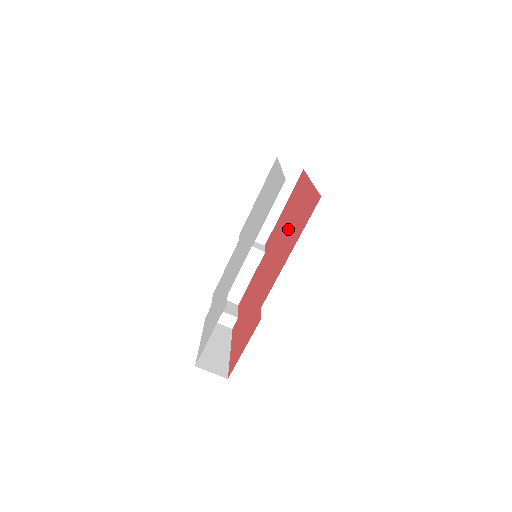
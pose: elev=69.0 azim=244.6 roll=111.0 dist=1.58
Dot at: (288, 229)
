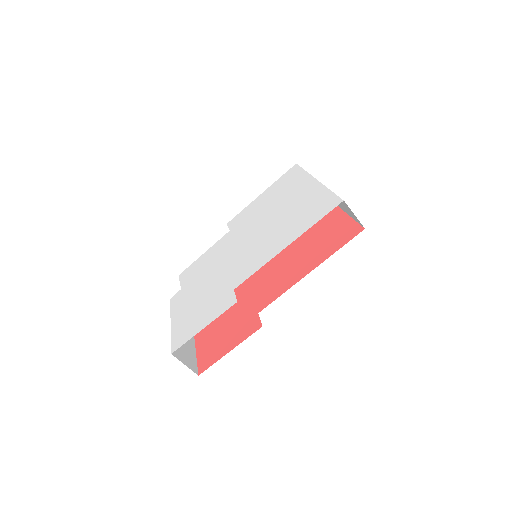
Dot at: (299, 242)
